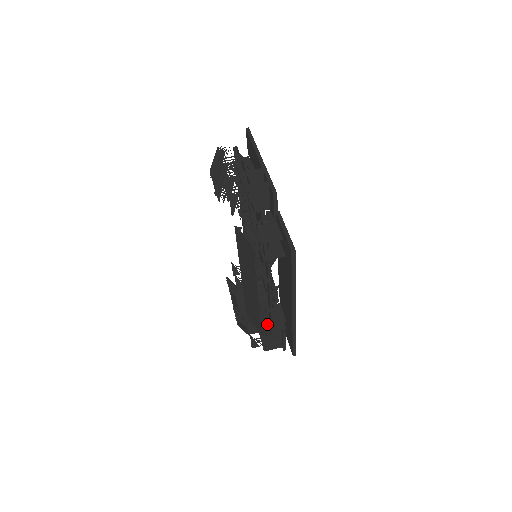
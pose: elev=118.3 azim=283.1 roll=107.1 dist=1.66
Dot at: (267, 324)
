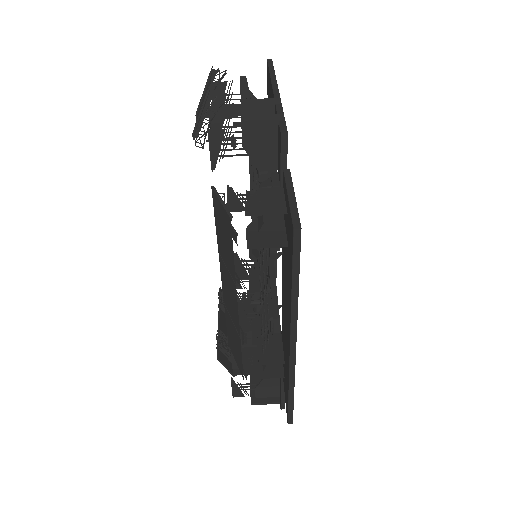
Dot at: (253, 364)
